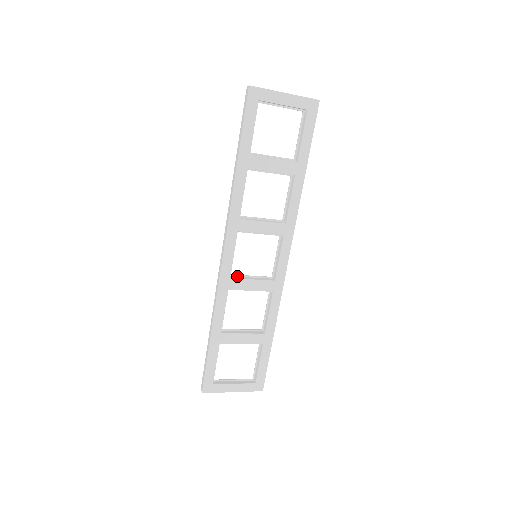
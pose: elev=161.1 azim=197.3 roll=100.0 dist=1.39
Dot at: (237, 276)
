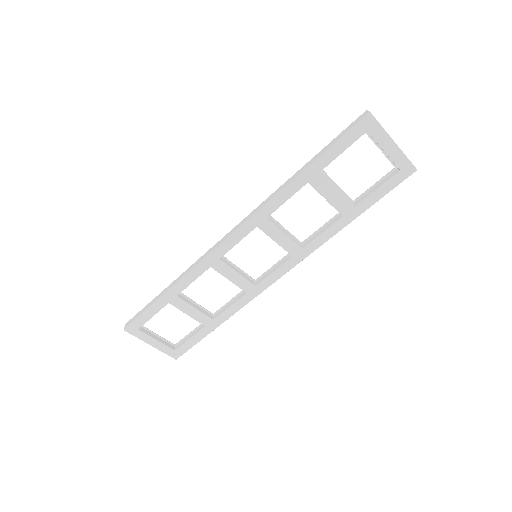
Dot at: (227, 260)
